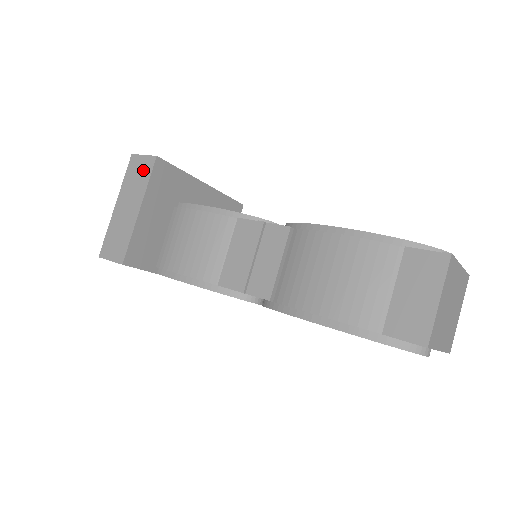
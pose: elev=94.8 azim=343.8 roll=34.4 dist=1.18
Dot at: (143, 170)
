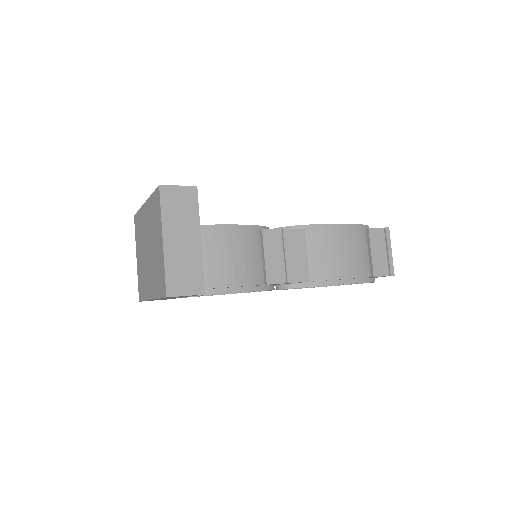
Dot at: (186, 201)
